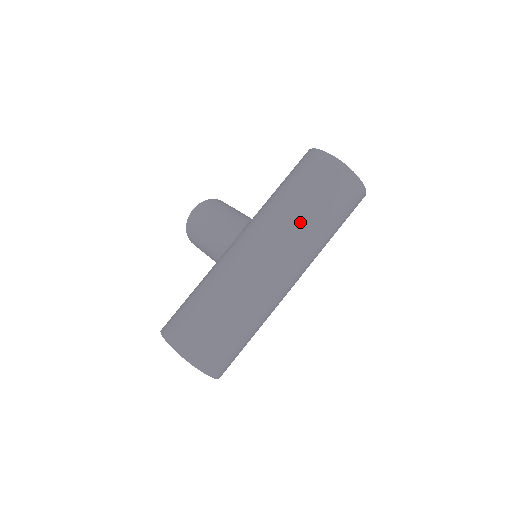
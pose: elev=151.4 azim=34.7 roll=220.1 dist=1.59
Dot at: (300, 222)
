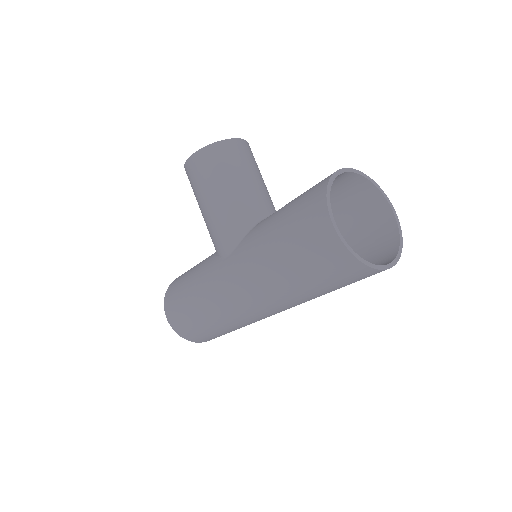
Dot at: (290, 294)
